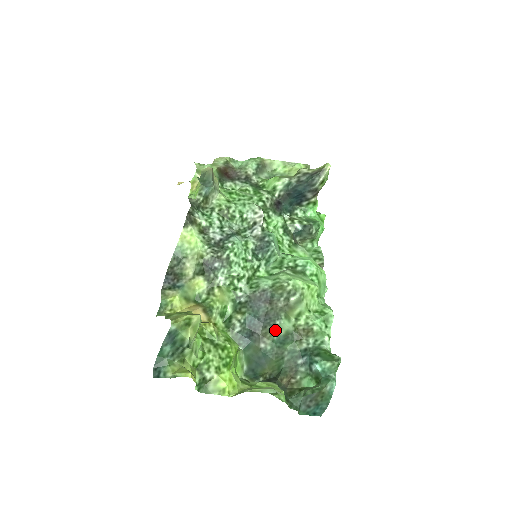
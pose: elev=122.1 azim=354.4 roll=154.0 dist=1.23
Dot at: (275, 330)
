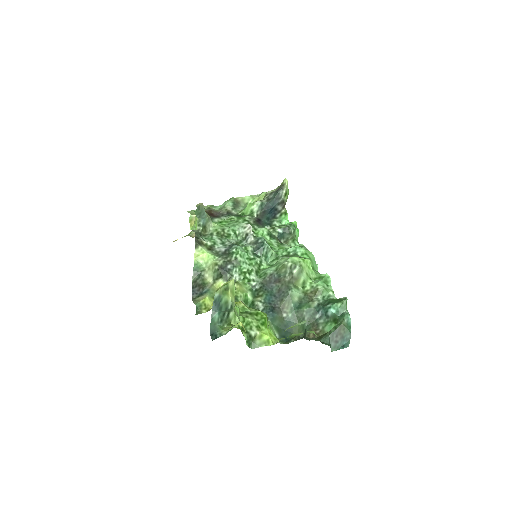
Dot at: (290, 299)
